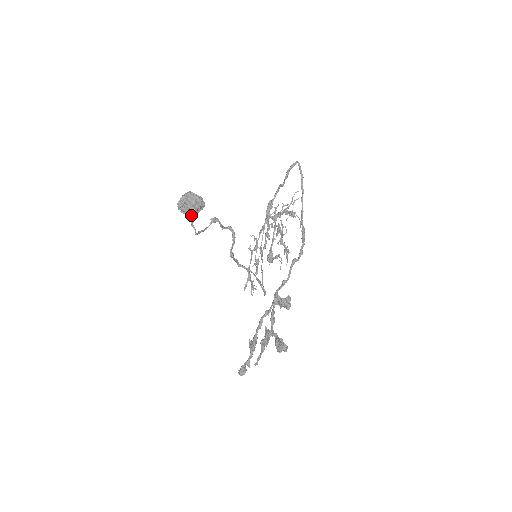
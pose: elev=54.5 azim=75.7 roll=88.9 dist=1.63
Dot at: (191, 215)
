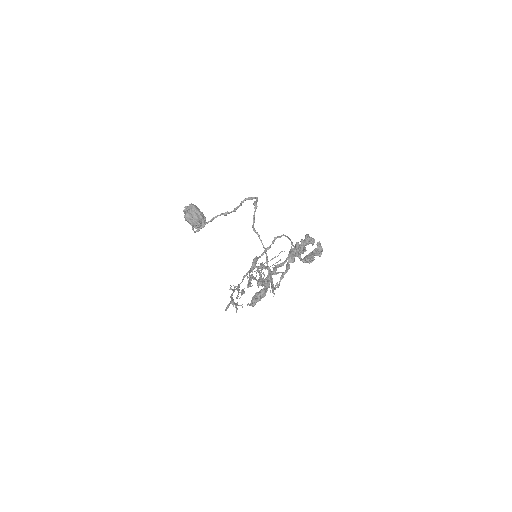
Dot at: (193, 222)
